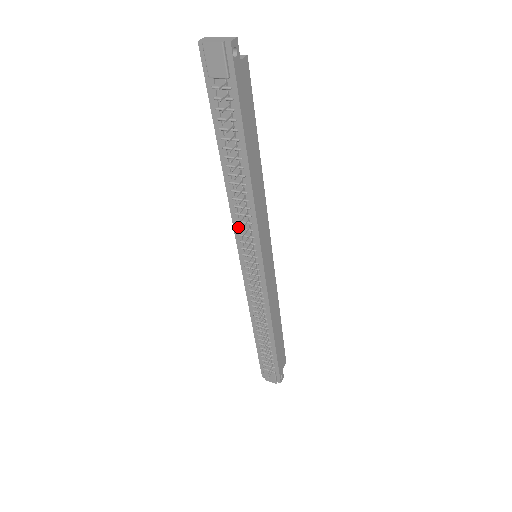
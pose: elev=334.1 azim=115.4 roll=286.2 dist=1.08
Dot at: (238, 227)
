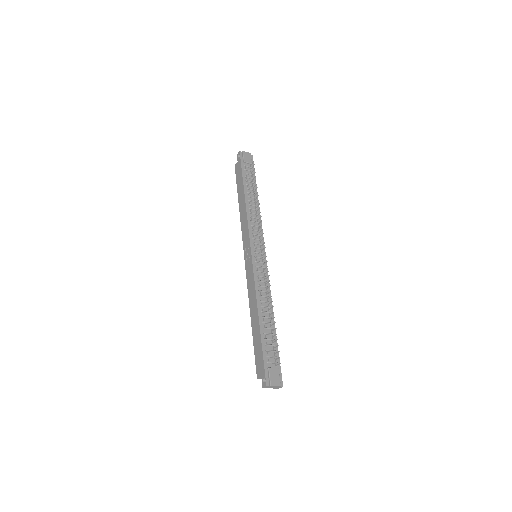
Dot at: (252, 229)
